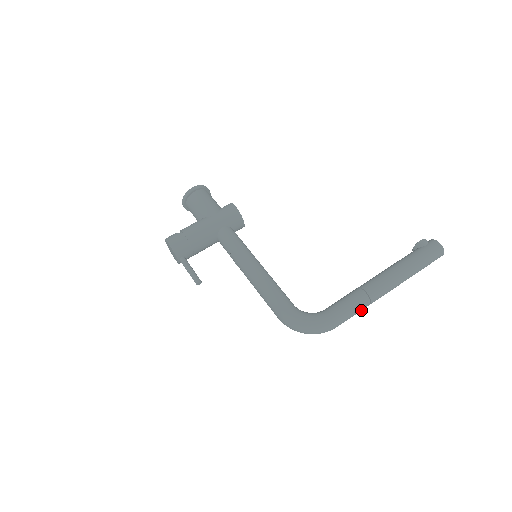
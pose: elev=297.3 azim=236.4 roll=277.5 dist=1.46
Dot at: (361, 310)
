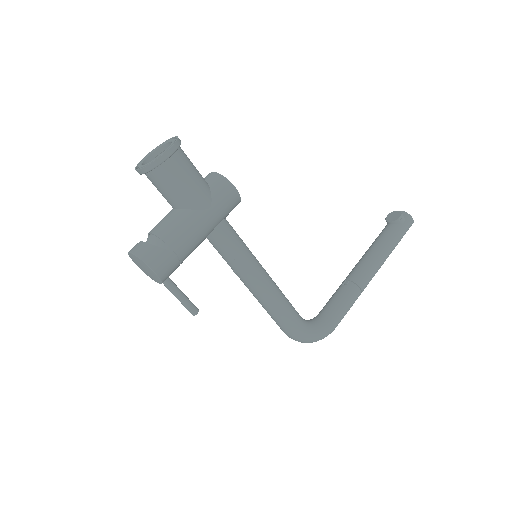
Dot at: occluded
